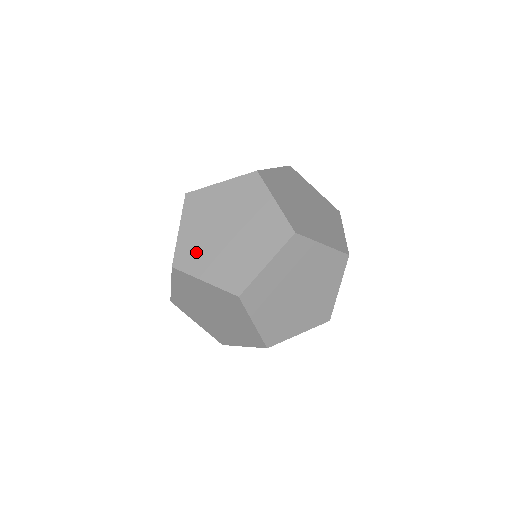
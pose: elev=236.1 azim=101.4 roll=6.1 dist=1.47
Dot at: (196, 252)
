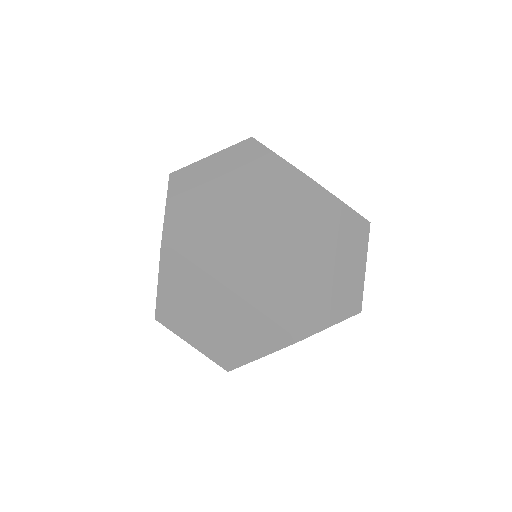
Dot at: (193, 183)
